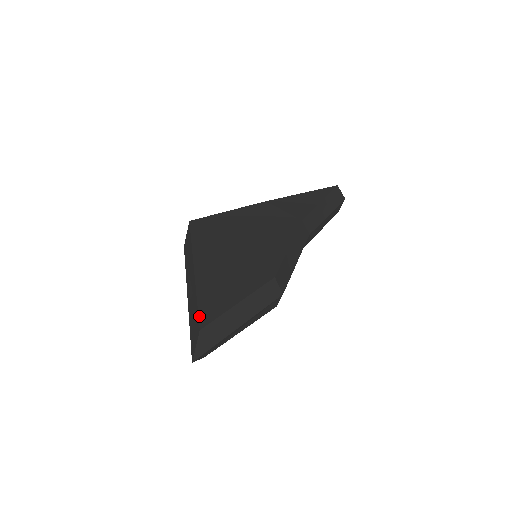
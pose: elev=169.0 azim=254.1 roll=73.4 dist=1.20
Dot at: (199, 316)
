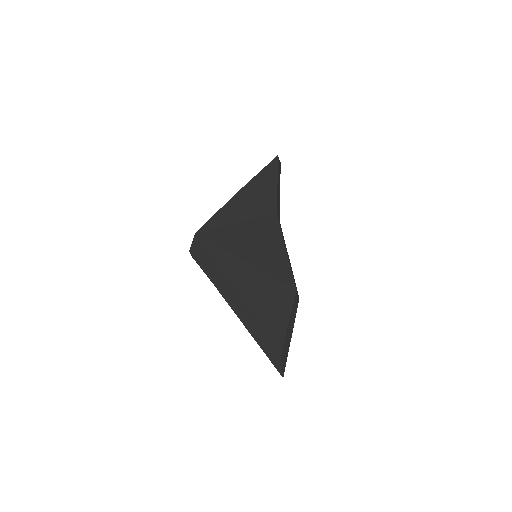
Dot at: (273, 344)
